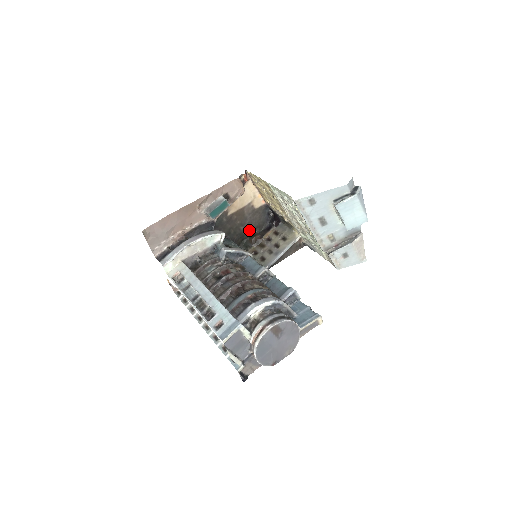
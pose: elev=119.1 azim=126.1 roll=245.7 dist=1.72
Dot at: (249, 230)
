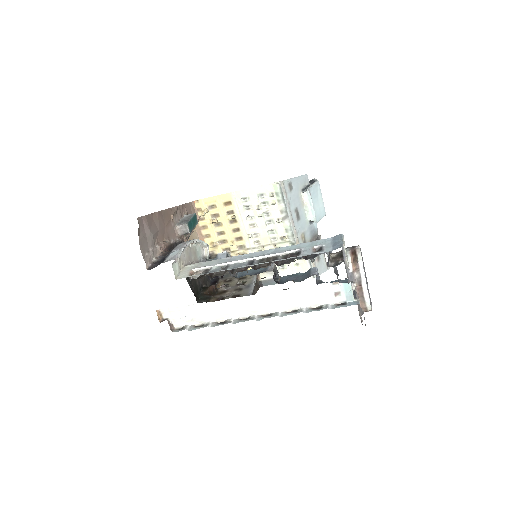
Dot at: (199, 282)
